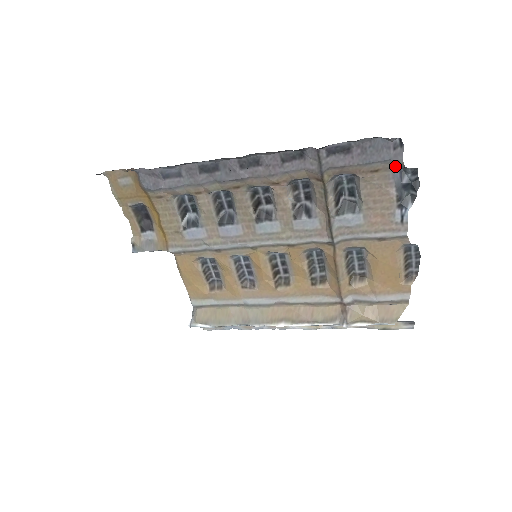
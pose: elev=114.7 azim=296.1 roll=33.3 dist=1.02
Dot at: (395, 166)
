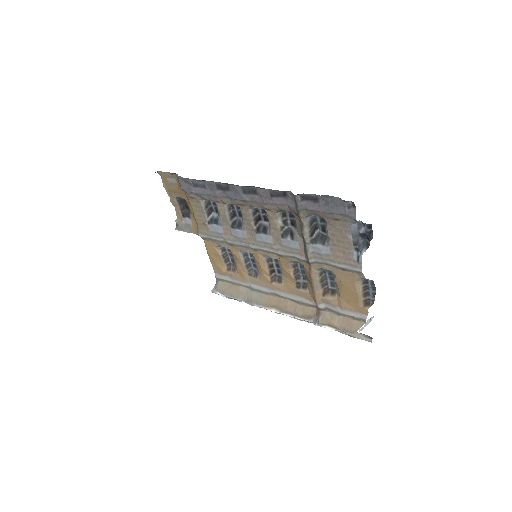
Dot at: (351, 220)
